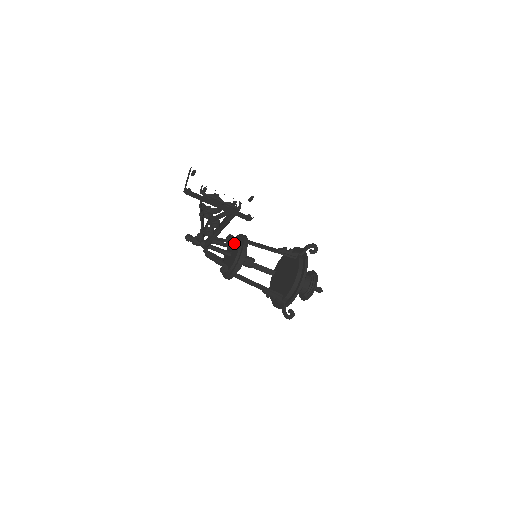
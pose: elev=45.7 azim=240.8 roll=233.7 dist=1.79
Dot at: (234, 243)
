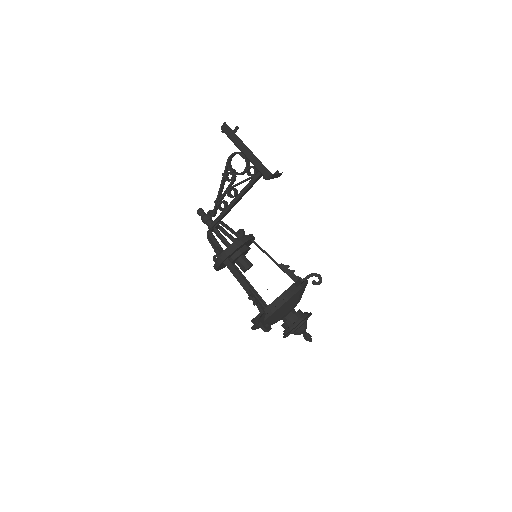
Dot at: (241, 229)
